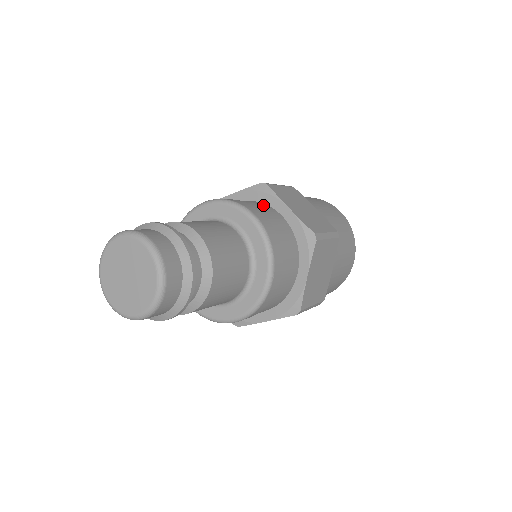
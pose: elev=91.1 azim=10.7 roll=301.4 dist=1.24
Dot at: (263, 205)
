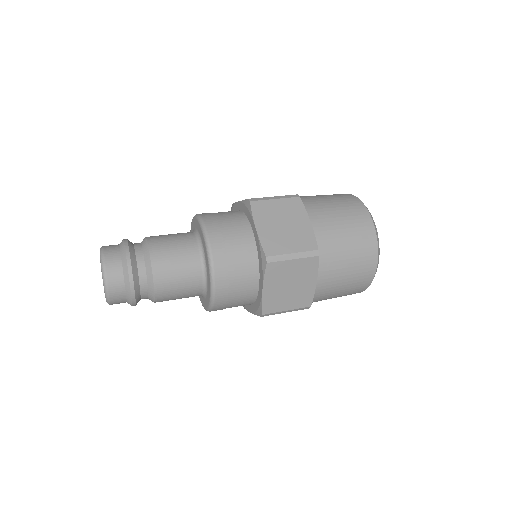
Dot at: occluded
